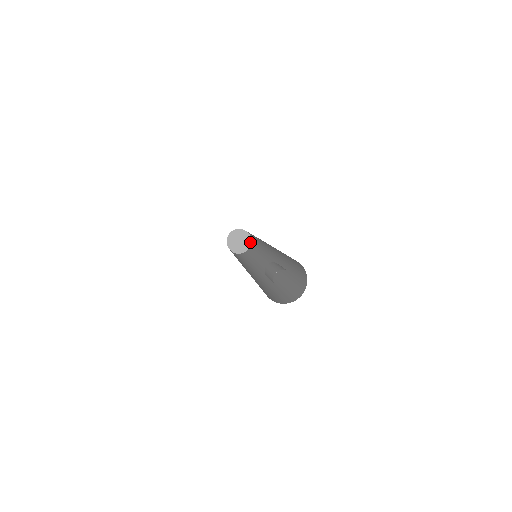
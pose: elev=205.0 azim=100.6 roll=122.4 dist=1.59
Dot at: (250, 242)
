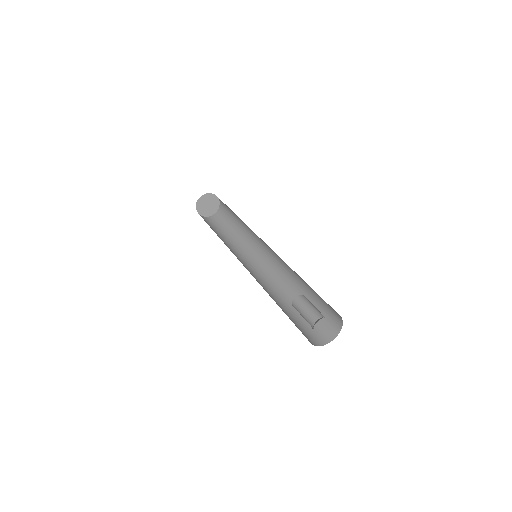
Dot at: (218, 203)
